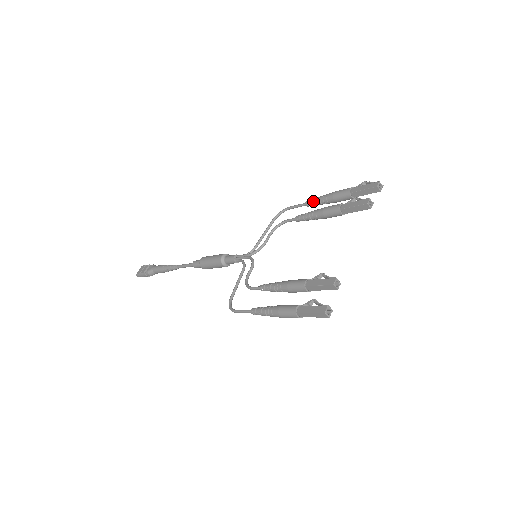
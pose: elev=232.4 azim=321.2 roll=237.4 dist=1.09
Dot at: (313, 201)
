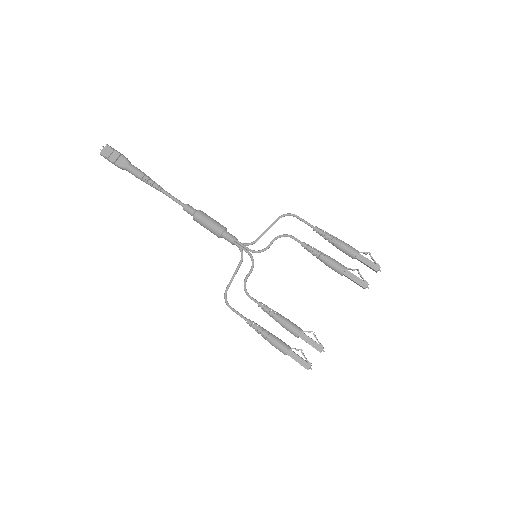
Dot at: (321, 234)
